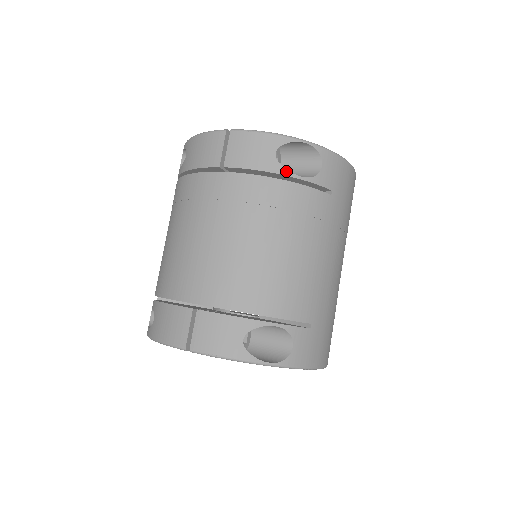
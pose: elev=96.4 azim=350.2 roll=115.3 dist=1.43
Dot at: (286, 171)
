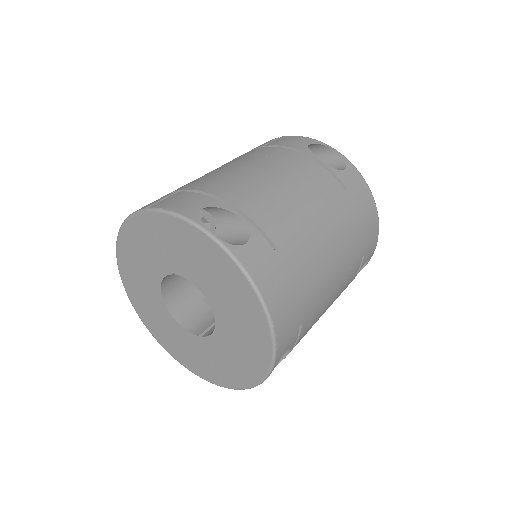
Dot at: (312, 154)
